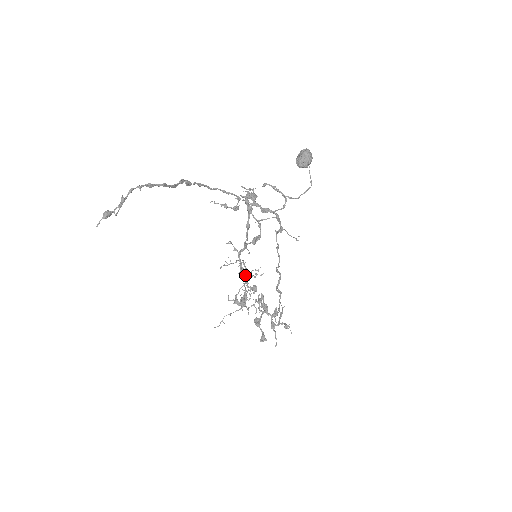
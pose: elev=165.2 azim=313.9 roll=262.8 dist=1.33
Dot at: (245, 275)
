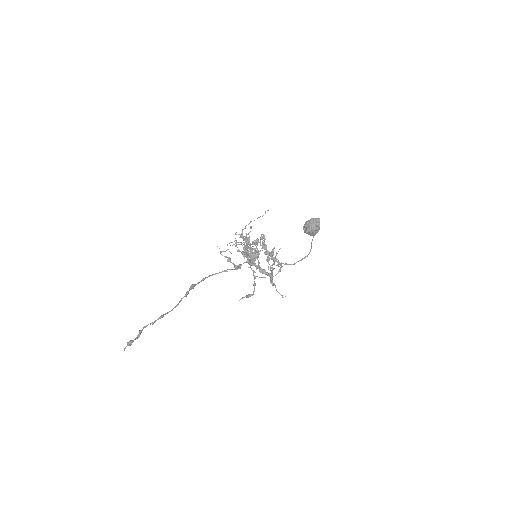
Dot at: occluded
